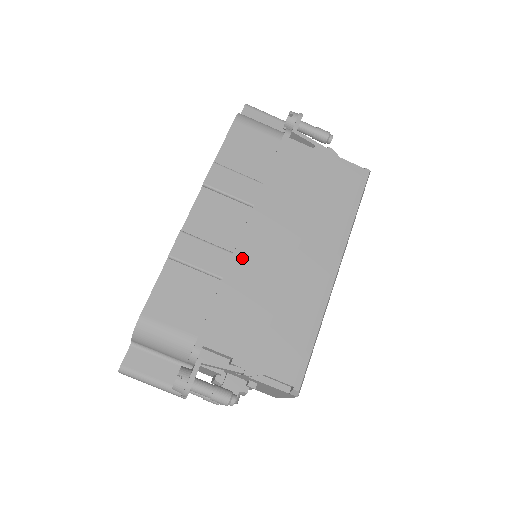
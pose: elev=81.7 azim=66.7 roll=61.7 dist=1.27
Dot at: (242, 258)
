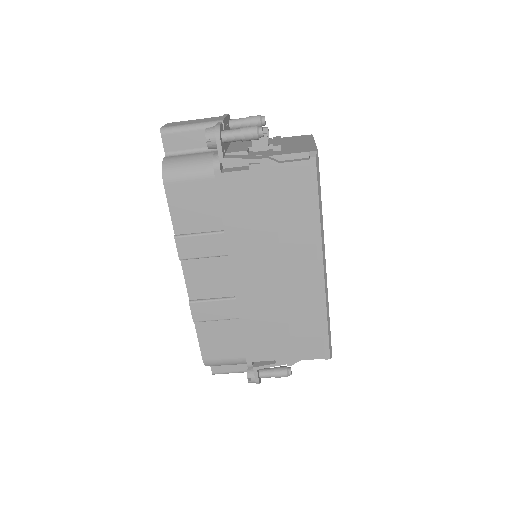
Dot at: (244, 299)
